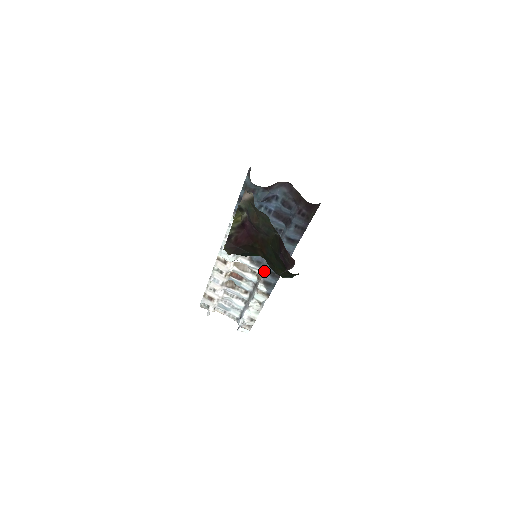
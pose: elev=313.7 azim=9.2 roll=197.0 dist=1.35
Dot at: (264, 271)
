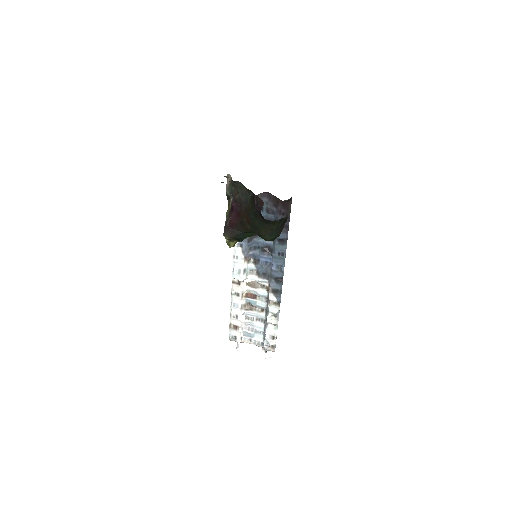
Dot at: (270, 280)
